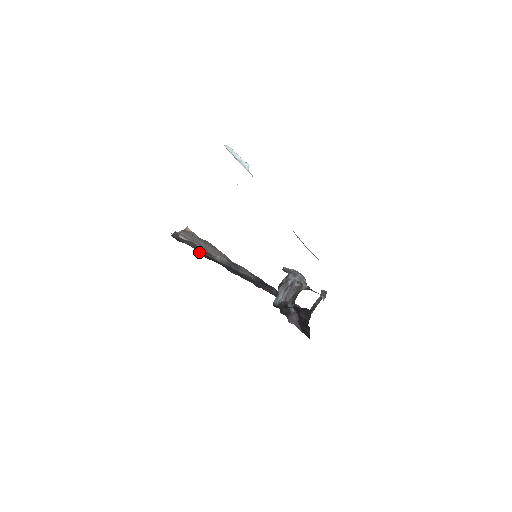
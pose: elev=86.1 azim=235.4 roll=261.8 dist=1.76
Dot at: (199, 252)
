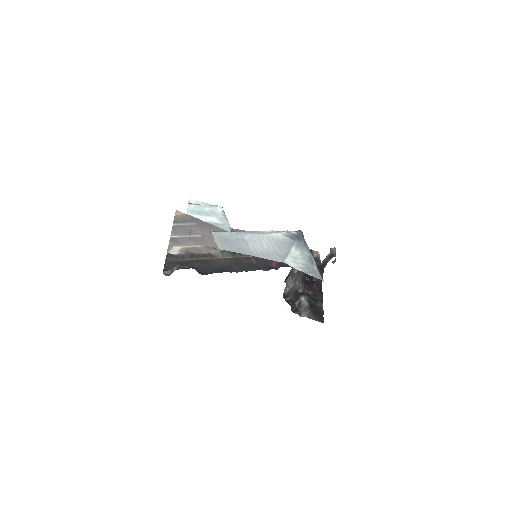
Dot at: (198, 269)
